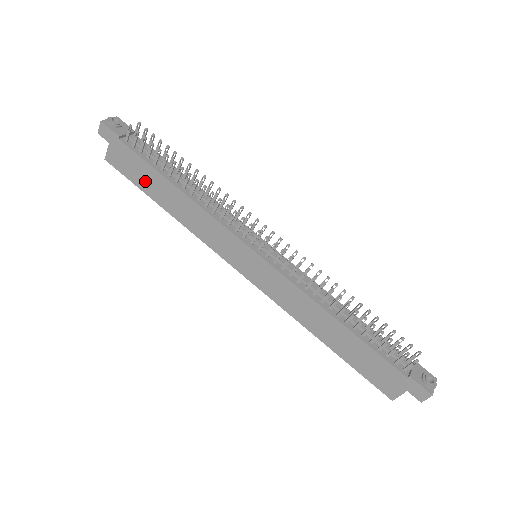
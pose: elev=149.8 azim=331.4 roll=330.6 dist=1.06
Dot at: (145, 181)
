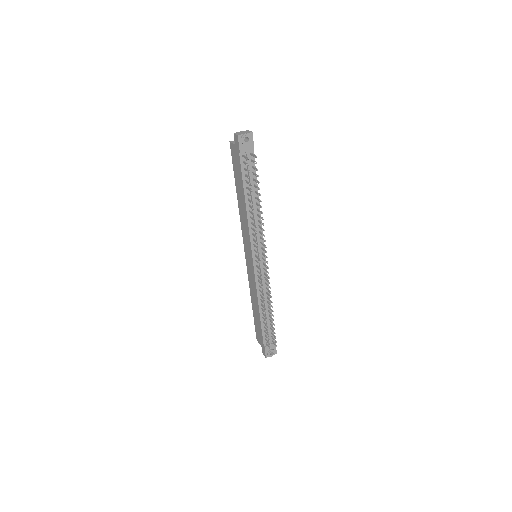
Dot at: (237, 178)
